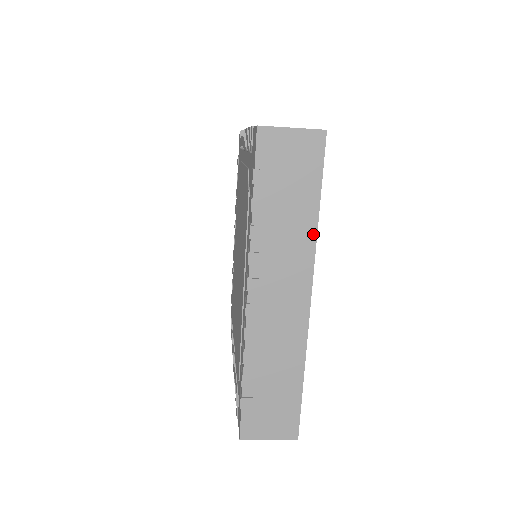
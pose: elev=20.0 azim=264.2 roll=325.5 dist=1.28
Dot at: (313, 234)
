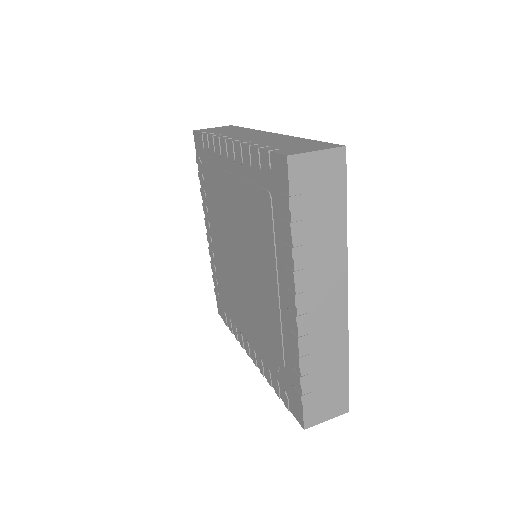
Dot at: occluded
